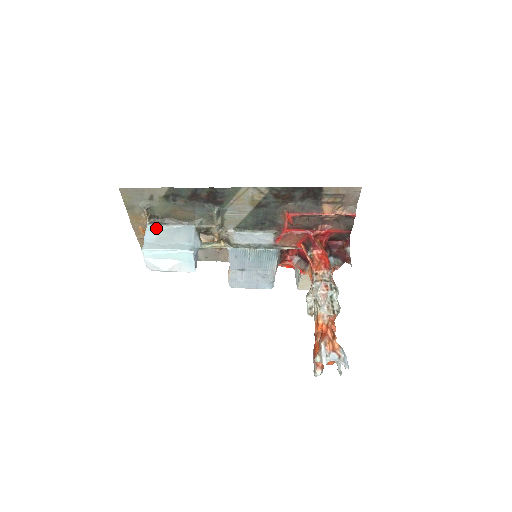
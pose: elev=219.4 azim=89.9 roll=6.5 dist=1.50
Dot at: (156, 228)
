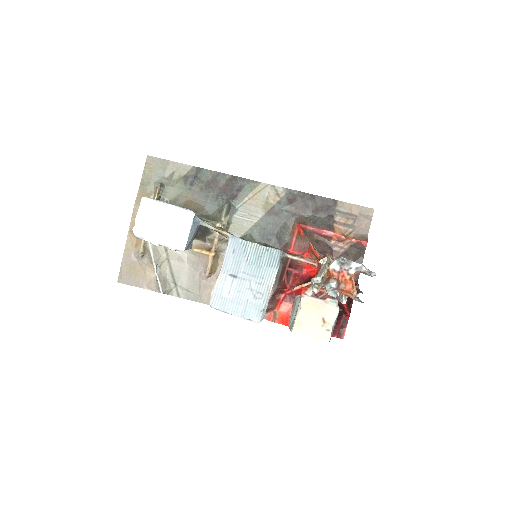
Dot at: occluded
